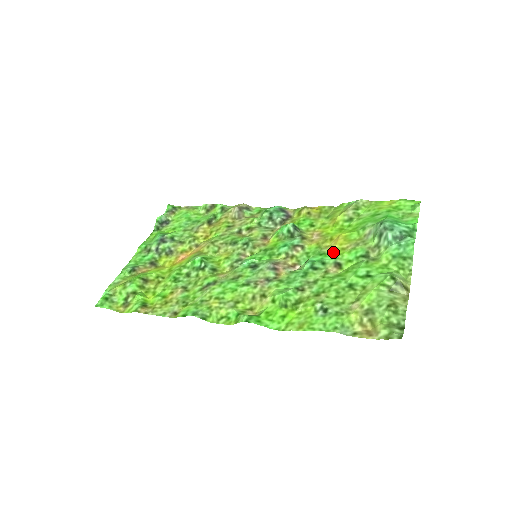
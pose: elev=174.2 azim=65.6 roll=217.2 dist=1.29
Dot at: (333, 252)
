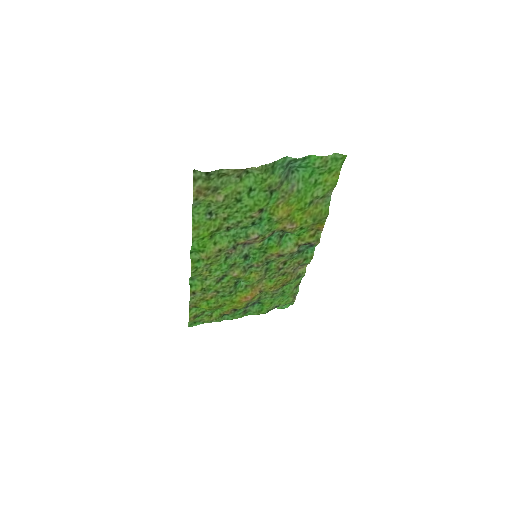
Dot at: (274, 213)
